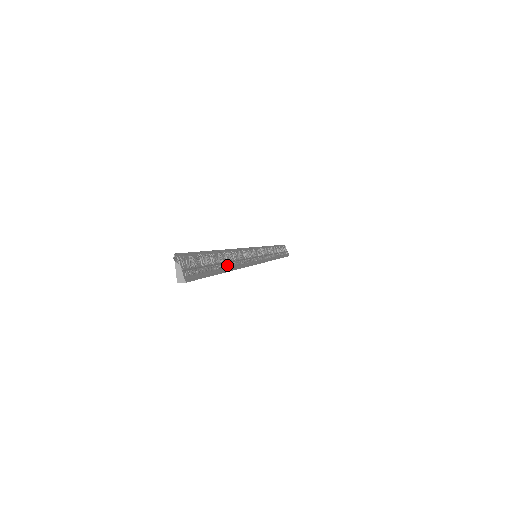
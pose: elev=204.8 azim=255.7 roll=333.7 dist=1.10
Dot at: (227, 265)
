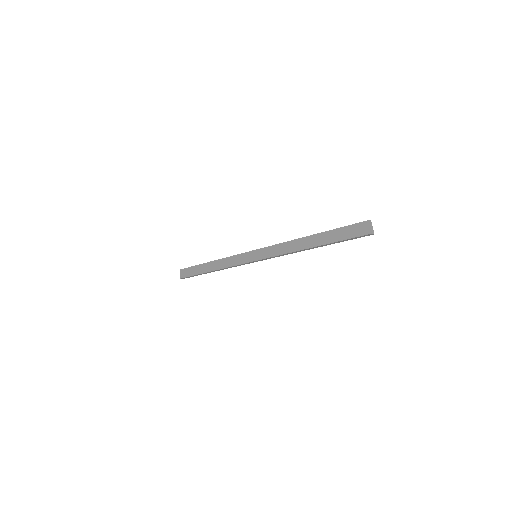
Dot at: (315, 244)
